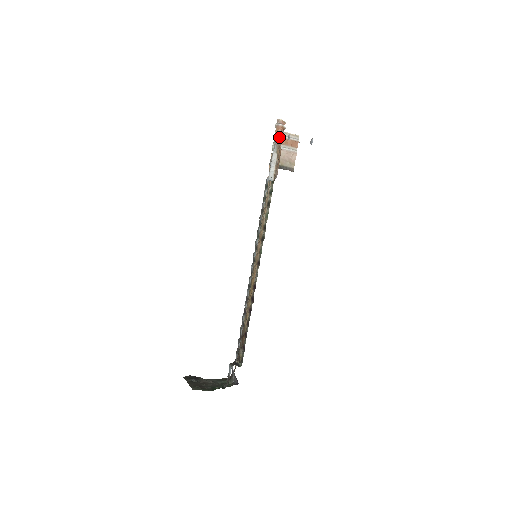
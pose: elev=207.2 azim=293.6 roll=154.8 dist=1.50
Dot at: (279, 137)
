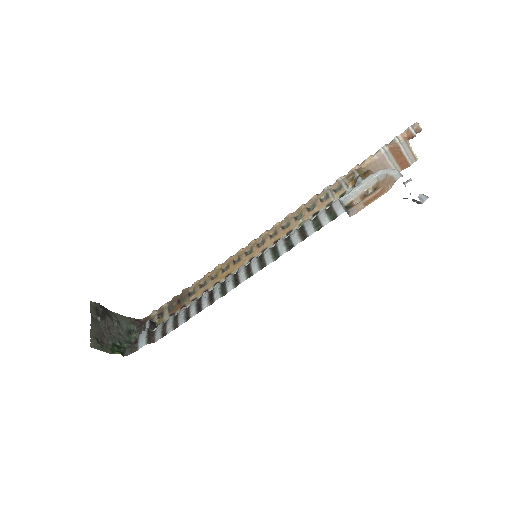
Dot at: (398, 145)
